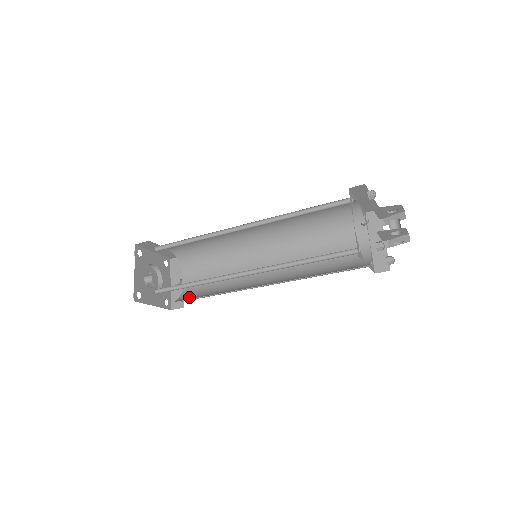
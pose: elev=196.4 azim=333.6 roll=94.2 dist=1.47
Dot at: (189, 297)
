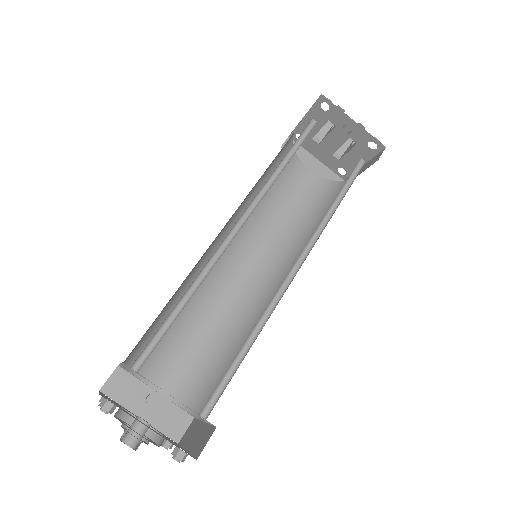
Dot at: (204, 391)
